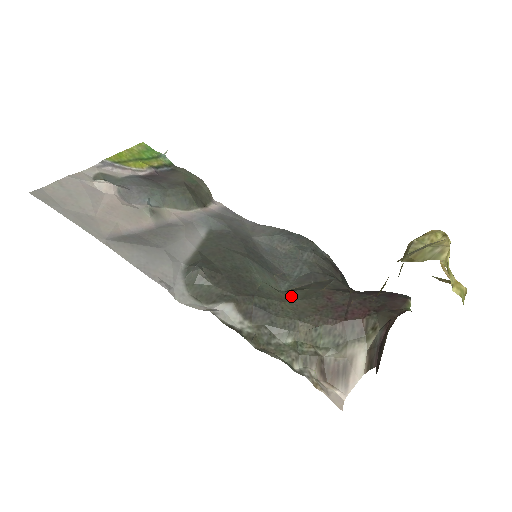
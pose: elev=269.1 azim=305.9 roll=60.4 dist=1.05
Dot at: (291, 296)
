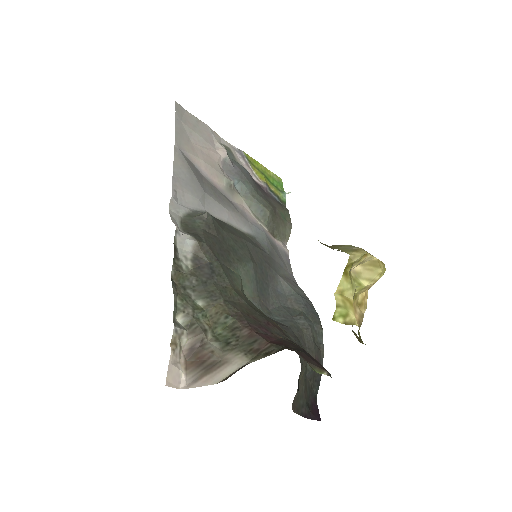
Dot at: (245, 298)
